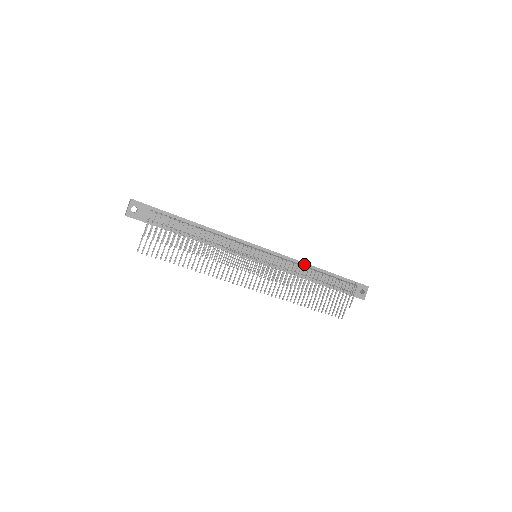
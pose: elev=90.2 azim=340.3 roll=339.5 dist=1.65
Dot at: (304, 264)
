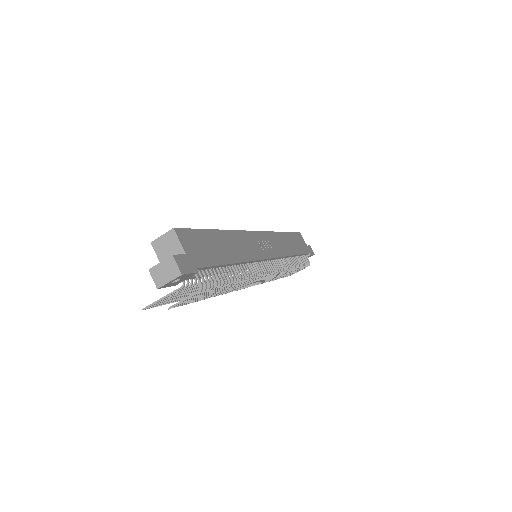
Dot at: (289, 256)
